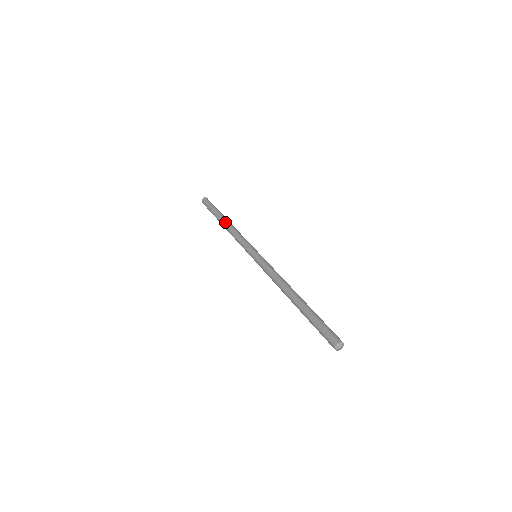
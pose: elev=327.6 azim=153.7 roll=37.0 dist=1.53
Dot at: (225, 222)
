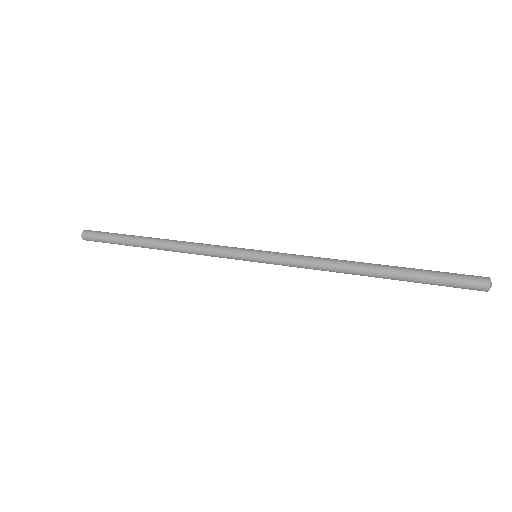
Dot at: occluded
